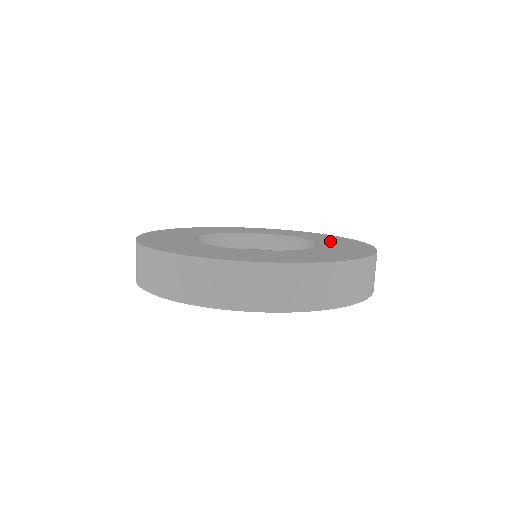
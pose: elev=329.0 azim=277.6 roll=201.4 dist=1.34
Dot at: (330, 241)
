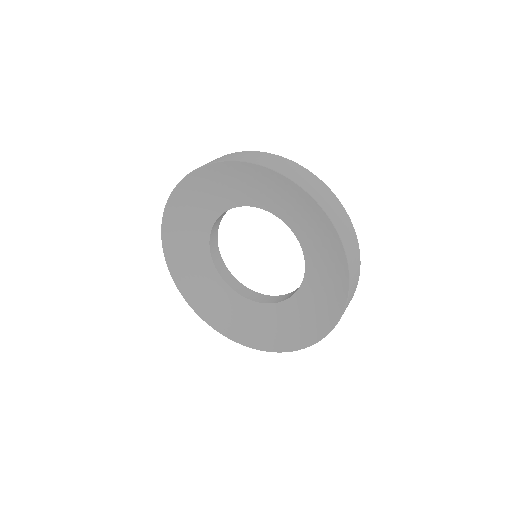
Dot at: occluded
